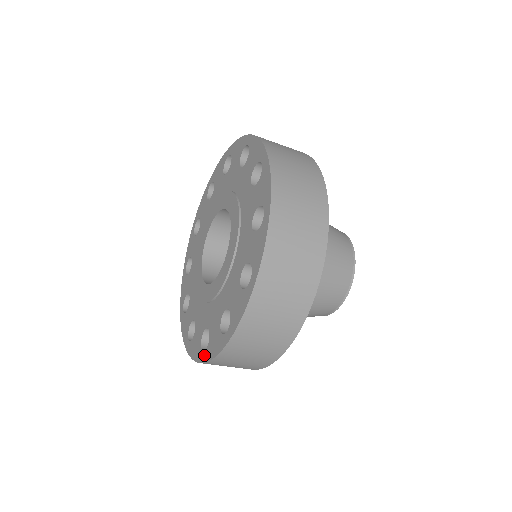
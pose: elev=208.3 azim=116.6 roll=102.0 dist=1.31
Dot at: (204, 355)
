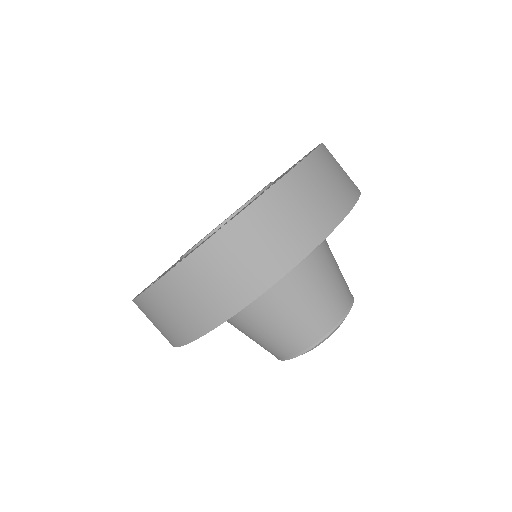
Dot at: occluded
